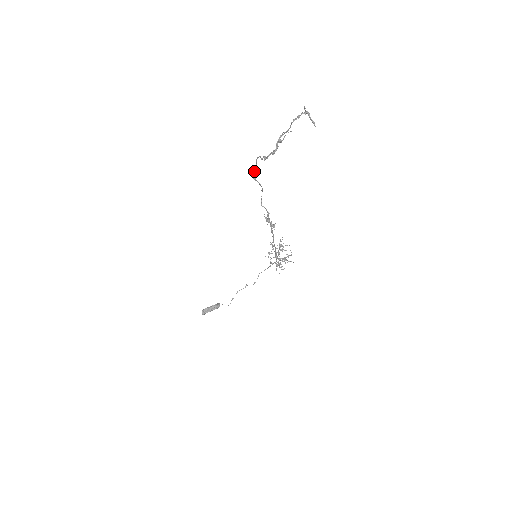
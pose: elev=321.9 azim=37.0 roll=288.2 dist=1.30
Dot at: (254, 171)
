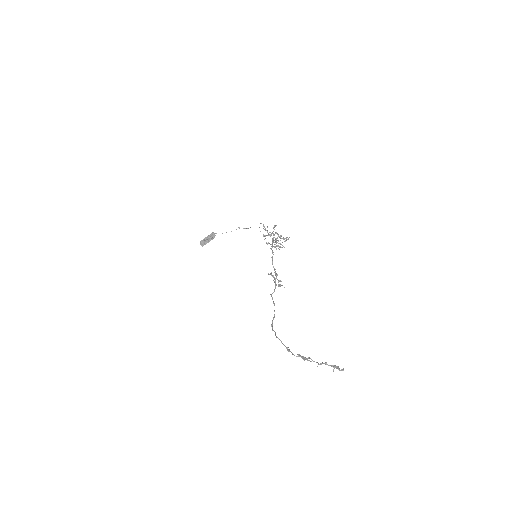
Dot at: (272, 330)
